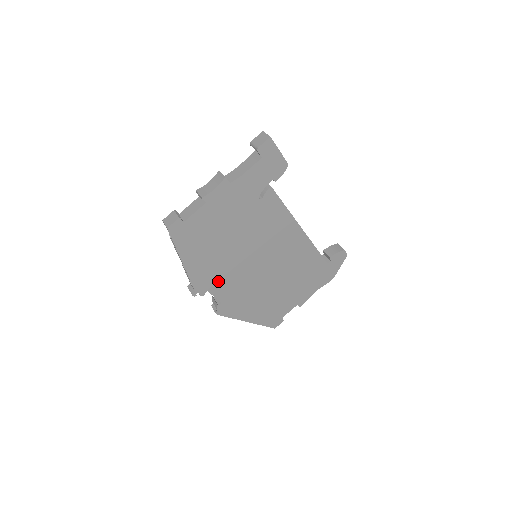
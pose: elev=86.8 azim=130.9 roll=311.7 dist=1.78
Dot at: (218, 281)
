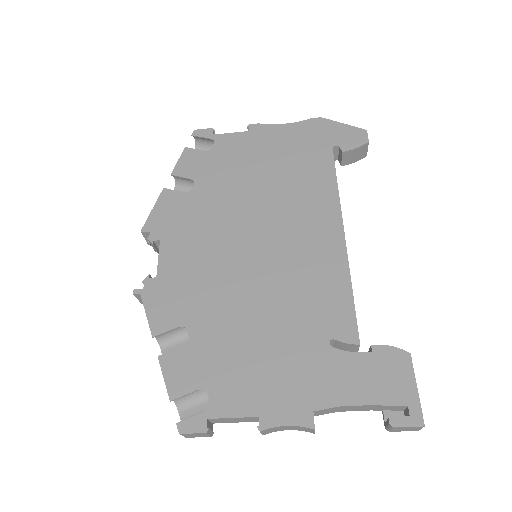
Dot at: occluded
